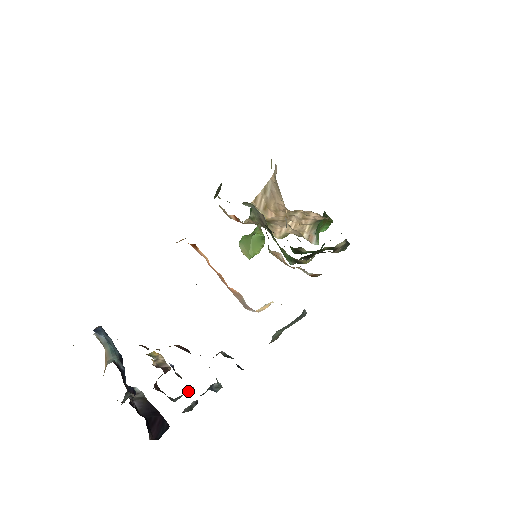
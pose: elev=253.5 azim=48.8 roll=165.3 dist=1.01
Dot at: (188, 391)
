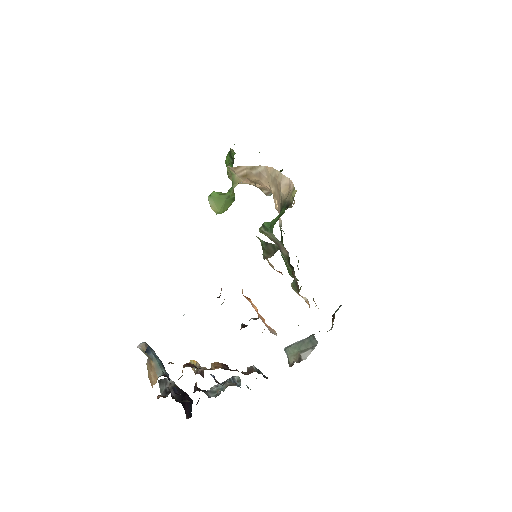
Dot at: (220, 388)
